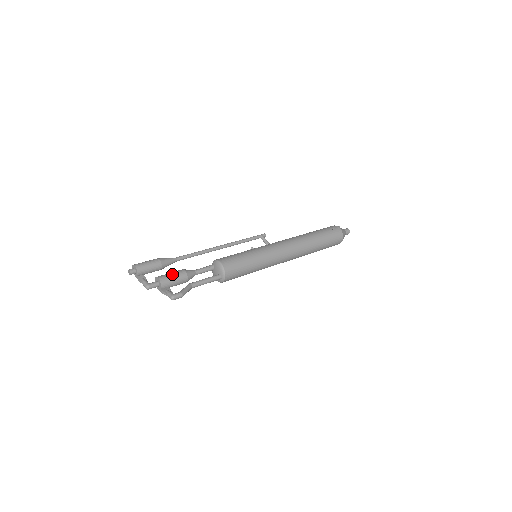
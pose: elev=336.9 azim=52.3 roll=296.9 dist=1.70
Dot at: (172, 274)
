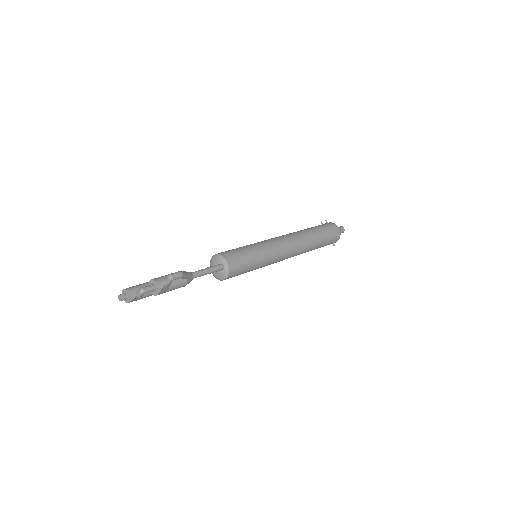
Dot at: (165, 275)
